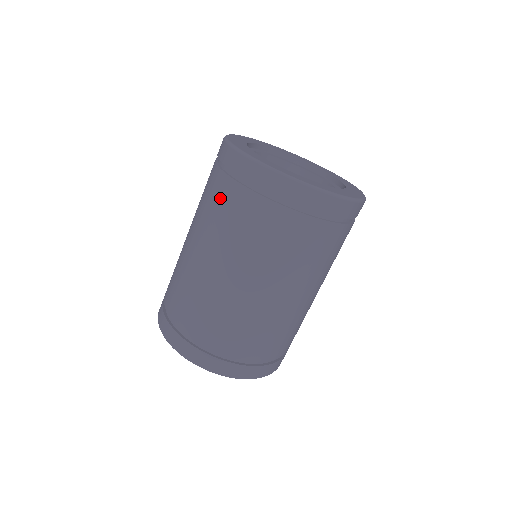
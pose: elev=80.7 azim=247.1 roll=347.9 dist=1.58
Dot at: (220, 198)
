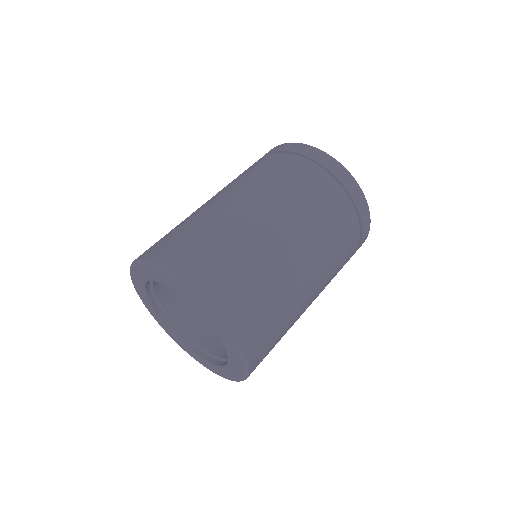
Dot at: occluded
